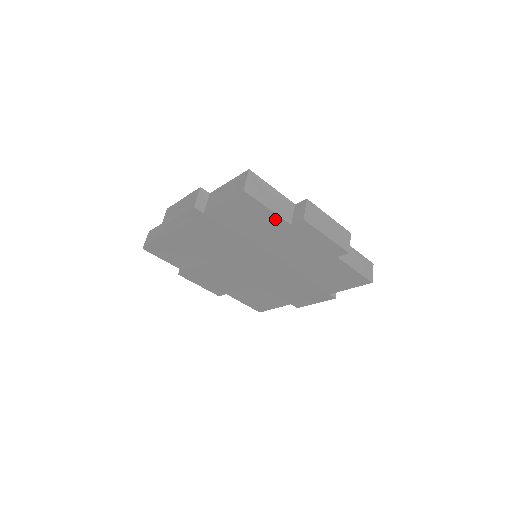
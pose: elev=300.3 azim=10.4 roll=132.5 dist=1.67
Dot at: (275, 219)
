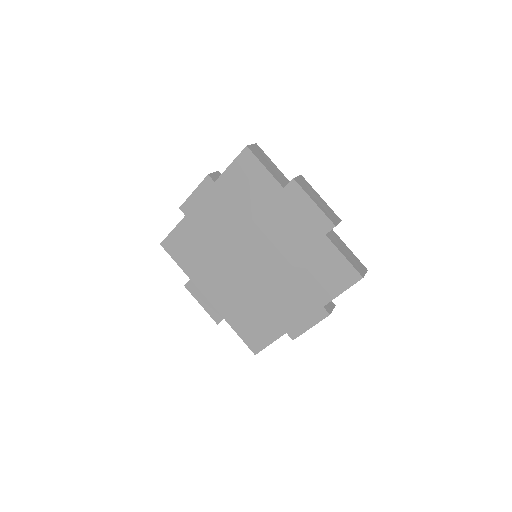
Dot at: (270, 182)
